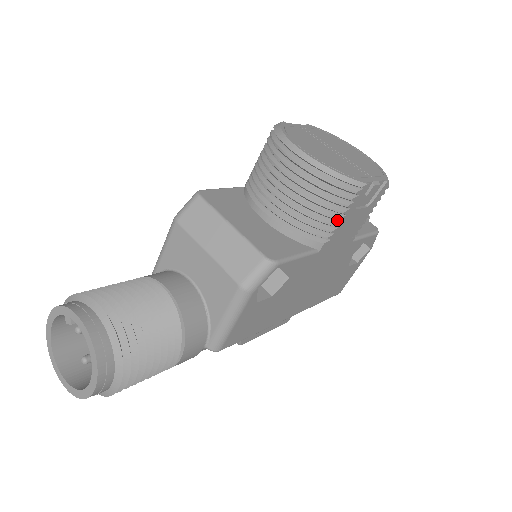
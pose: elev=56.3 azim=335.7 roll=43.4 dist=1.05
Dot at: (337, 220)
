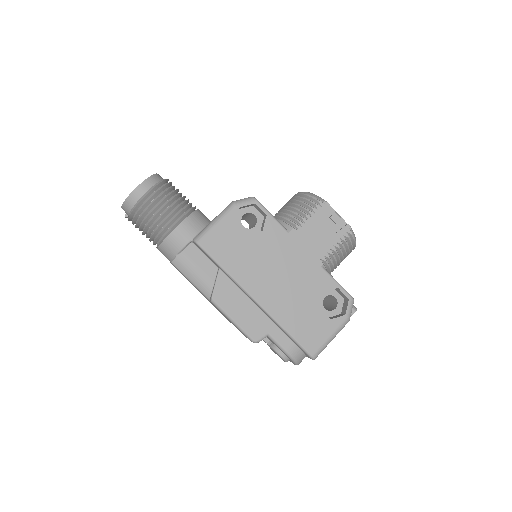
Dot at: (306, 218)
